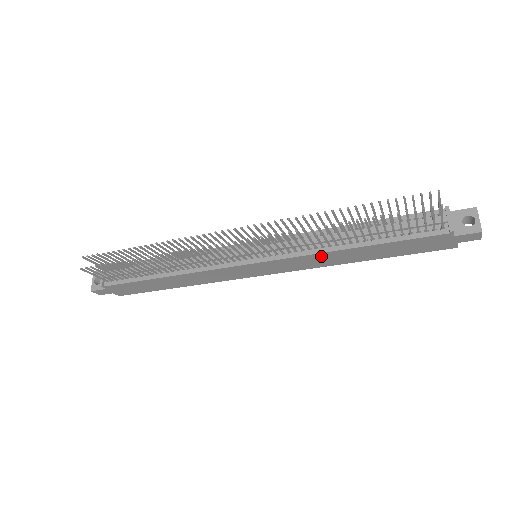
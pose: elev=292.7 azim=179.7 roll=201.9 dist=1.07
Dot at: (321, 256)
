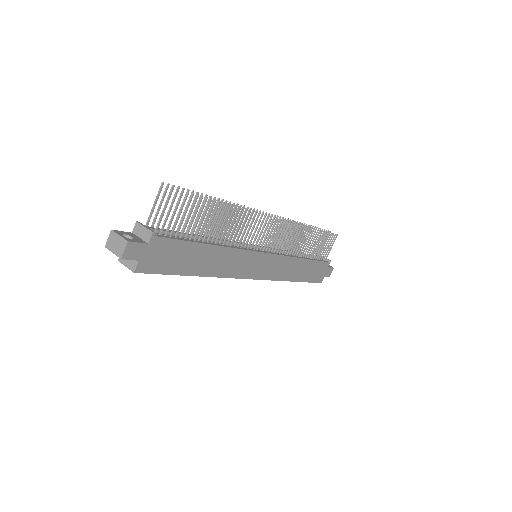
Dot at: (291, 262)
